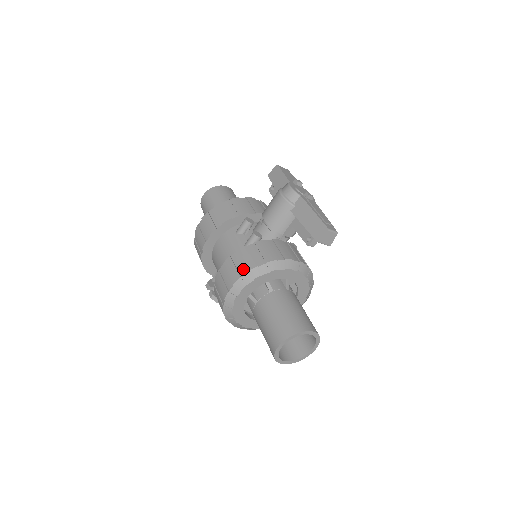
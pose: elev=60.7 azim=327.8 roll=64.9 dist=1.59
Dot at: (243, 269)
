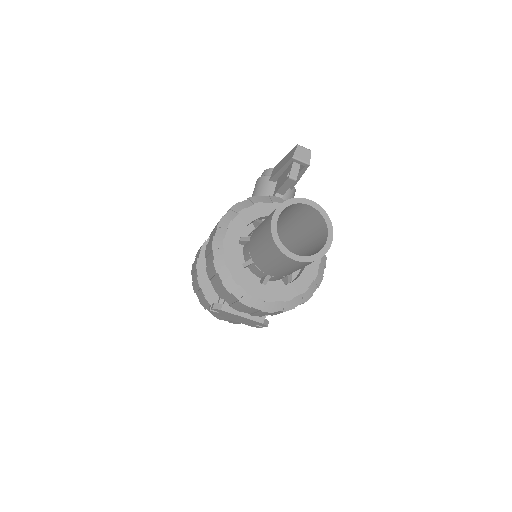
Dot at: occluded
